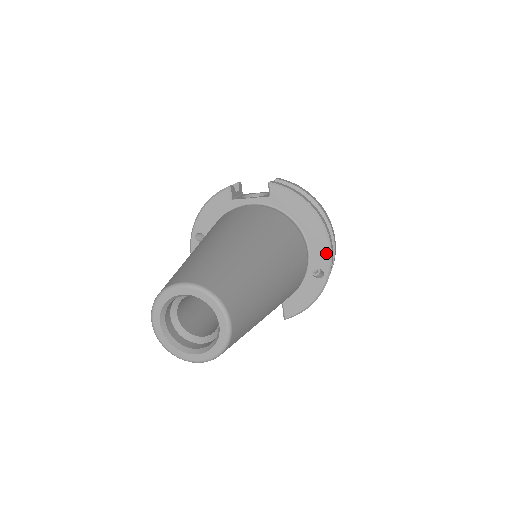
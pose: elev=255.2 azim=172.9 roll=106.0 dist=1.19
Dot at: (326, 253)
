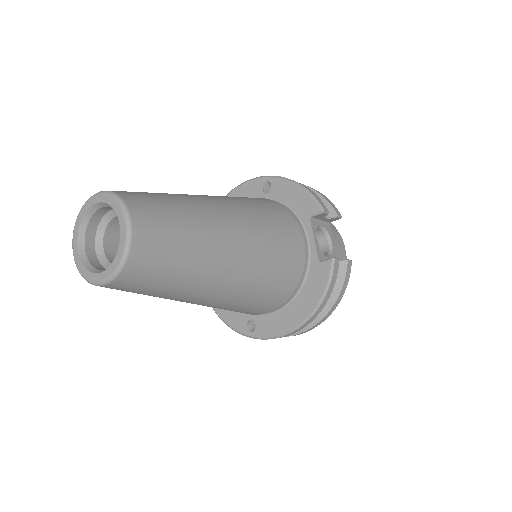
Dot at: (271, 333)
